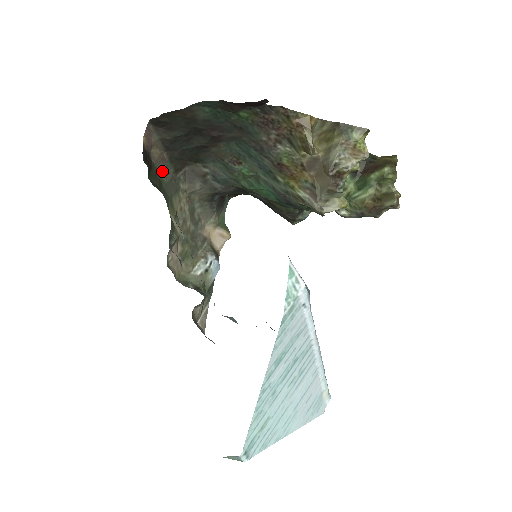
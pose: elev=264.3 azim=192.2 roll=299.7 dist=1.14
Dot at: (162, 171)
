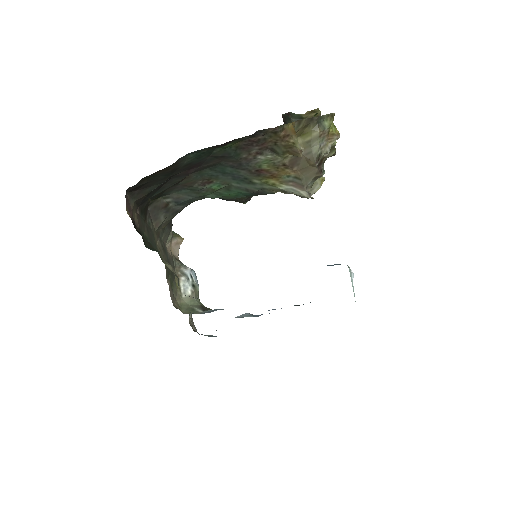
Dot at: (142, 229)
